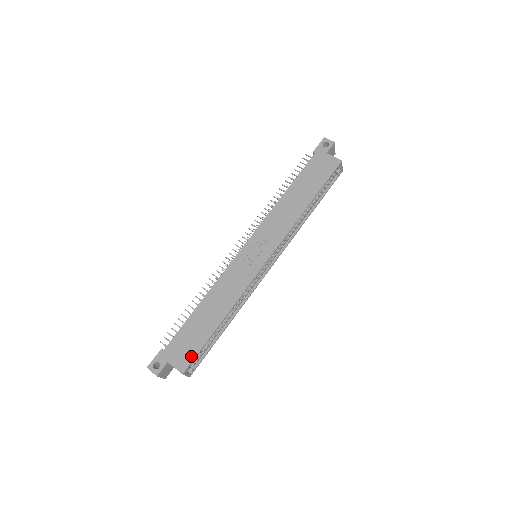
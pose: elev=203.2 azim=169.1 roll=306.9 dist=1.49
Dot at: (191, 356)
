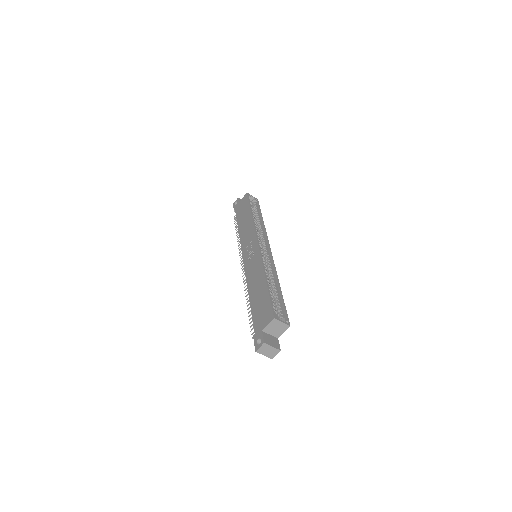
Dot at: (269, 309)
